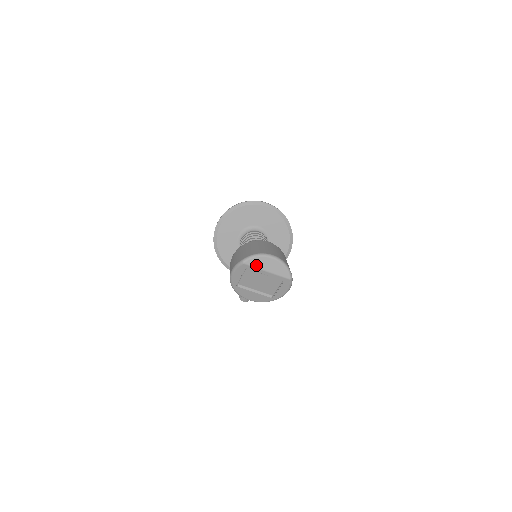
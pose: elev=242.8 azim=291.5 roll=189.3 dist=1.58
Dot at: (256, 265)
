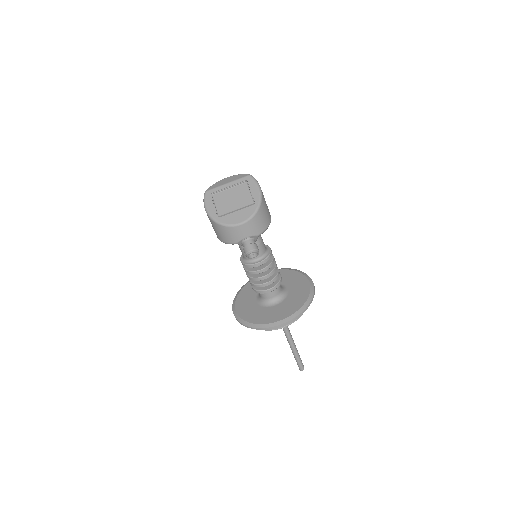
Dot at: (216, 186)
